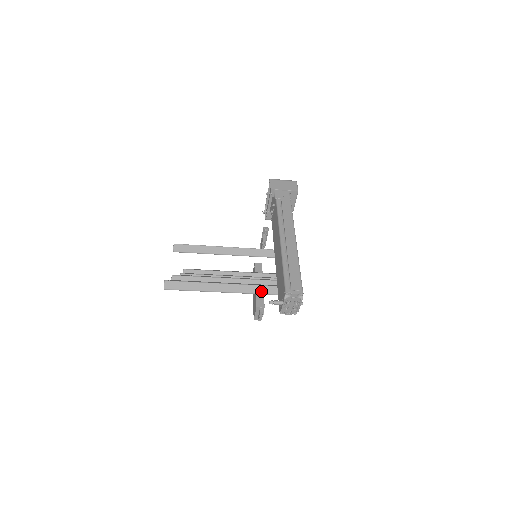
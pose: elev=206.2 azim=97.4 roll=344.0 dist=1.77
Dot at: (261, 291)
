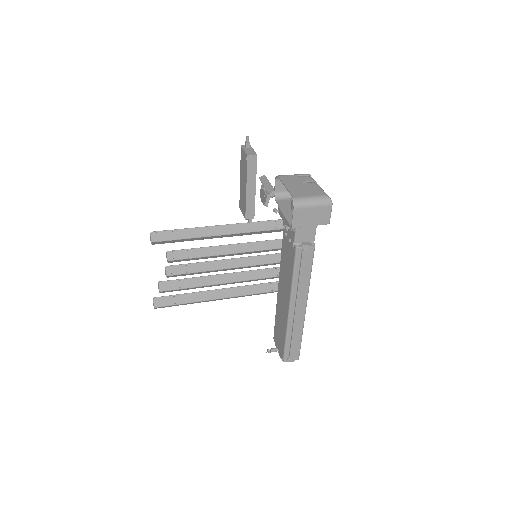
Dot at: occluded
